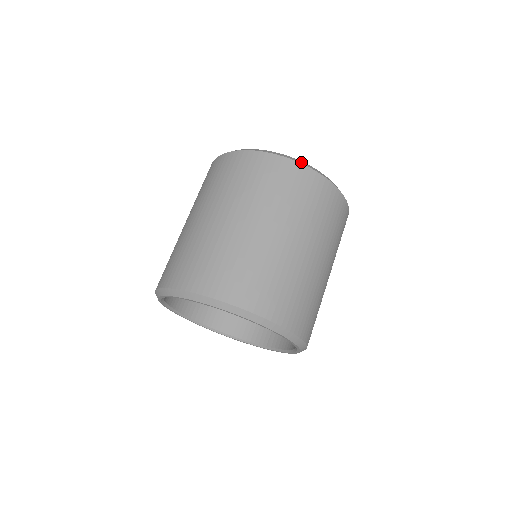
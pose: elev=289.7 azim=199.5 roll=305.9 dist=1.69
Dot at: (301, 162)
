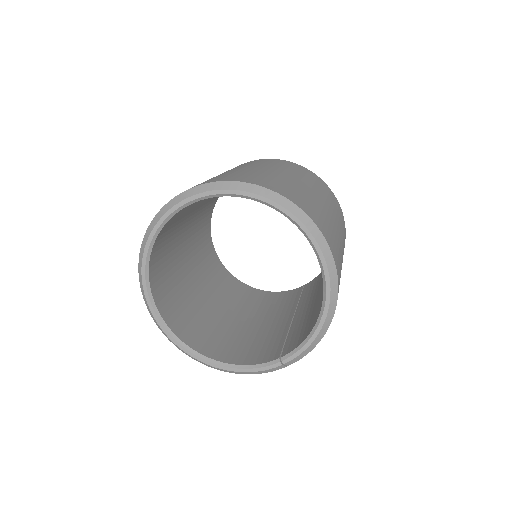
Dot at: occluded
